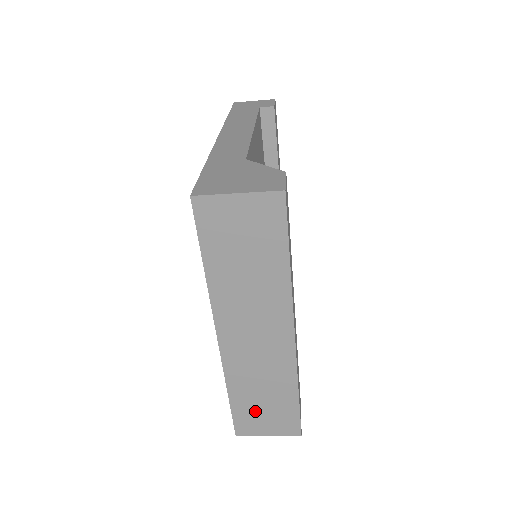
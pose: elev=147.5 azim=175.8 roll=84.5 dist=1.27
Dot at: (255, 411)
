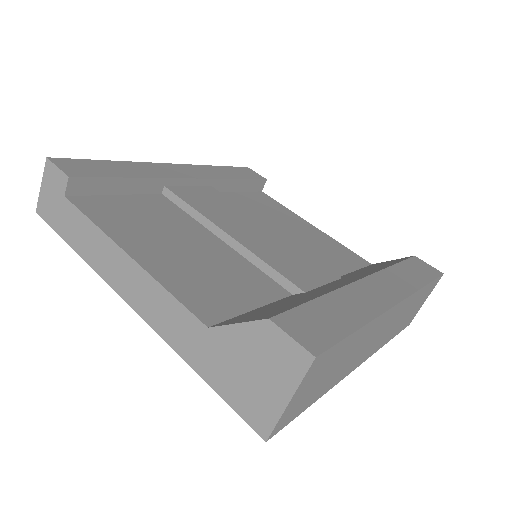
Dot at: (409, 316)
